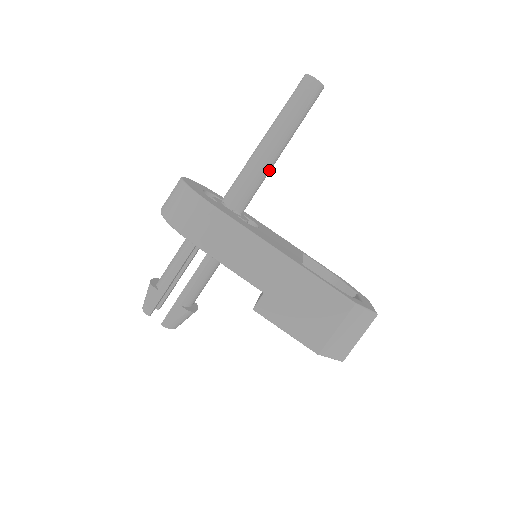
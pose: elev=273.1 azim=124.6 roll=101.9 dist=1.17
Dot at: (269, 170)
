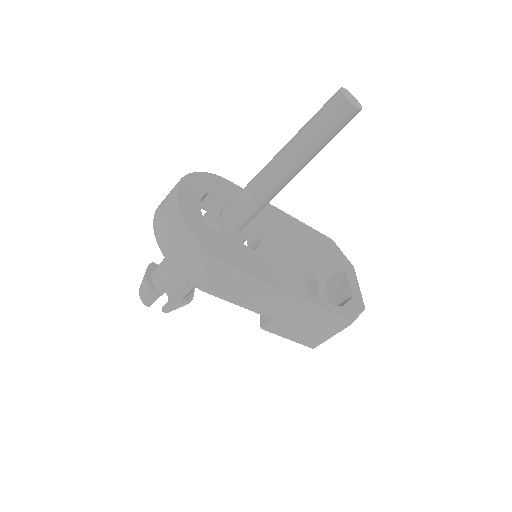
Dot at: occluded
